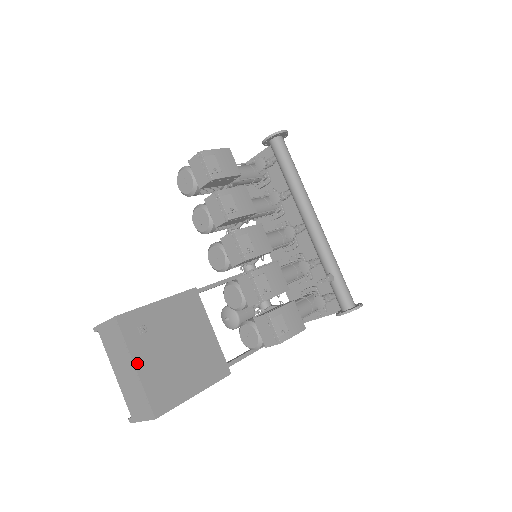
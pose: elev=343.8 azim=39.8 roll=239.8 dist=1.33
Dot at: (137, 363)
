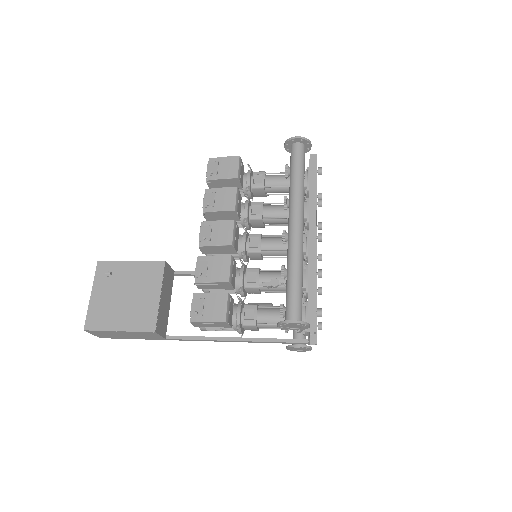
Dot at: (93, 292)
